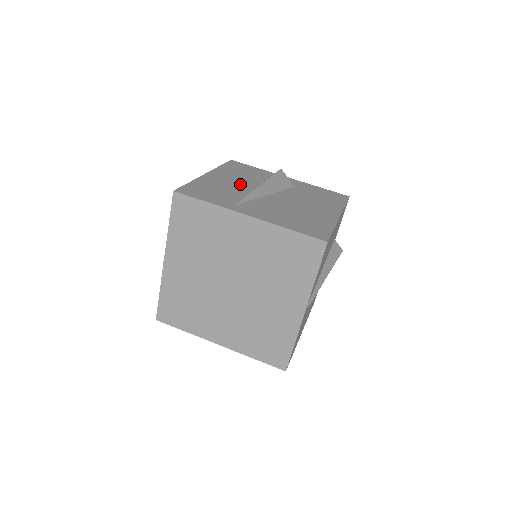
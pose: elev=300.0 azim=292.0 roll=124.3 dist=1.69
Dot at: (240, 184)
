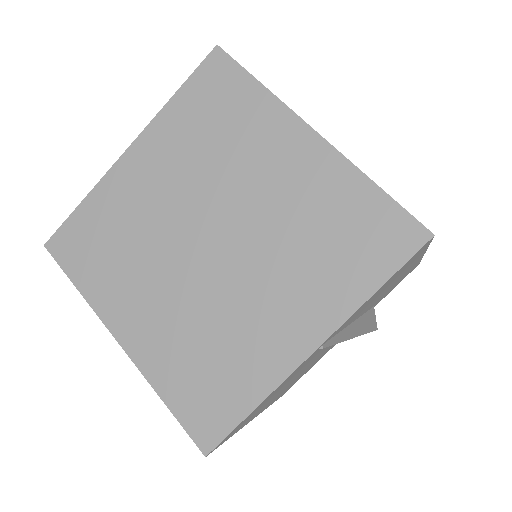
Dot at: occluded
